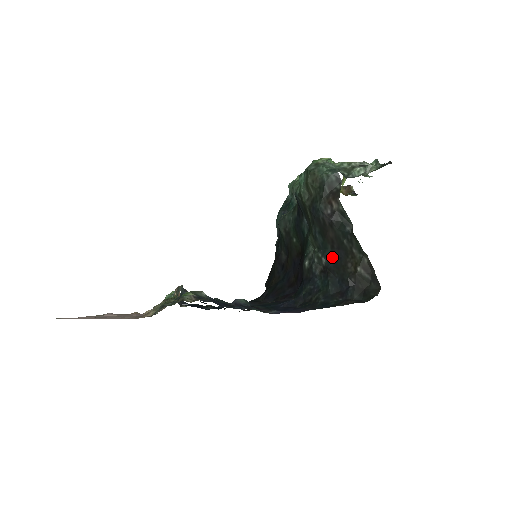
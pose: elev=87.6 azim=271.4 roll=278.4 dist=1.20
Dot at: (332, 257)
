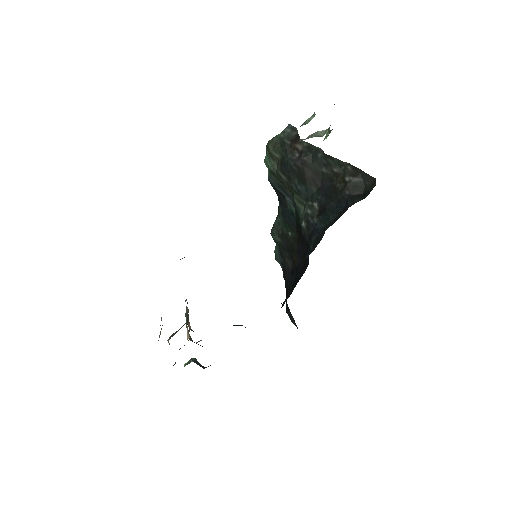
Dot at: (321, 195)
